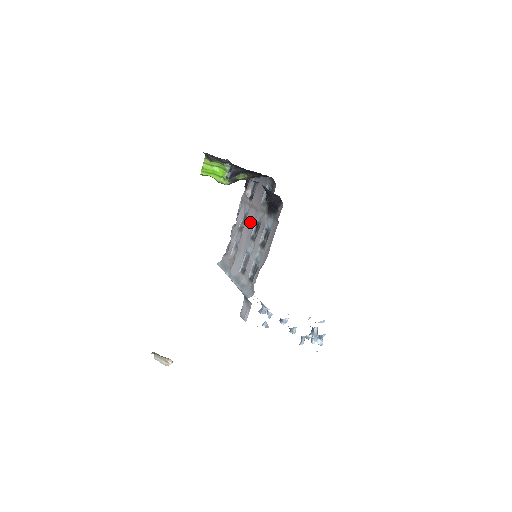
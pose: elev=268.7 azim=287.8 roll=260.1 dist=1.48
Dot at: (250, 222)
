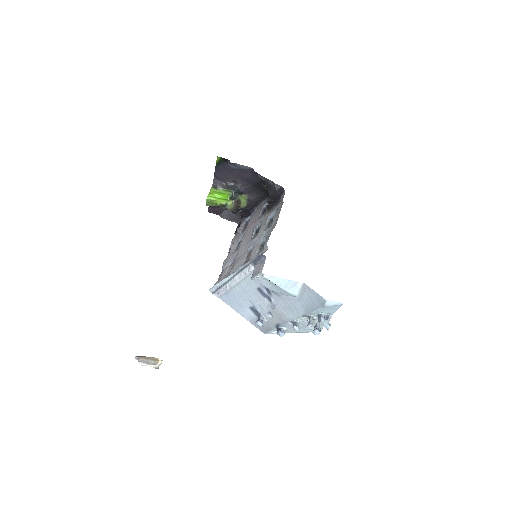
Dot at: (248, 235)
